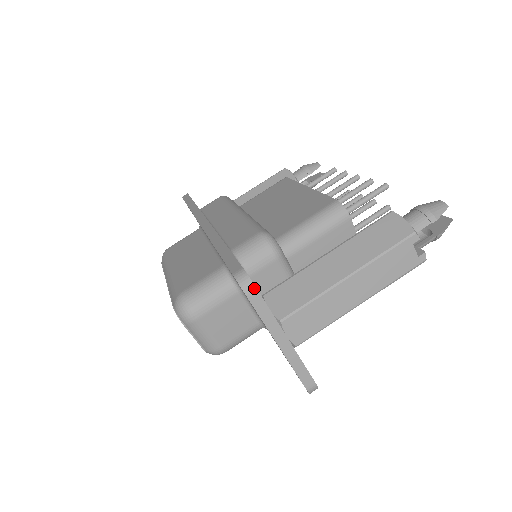
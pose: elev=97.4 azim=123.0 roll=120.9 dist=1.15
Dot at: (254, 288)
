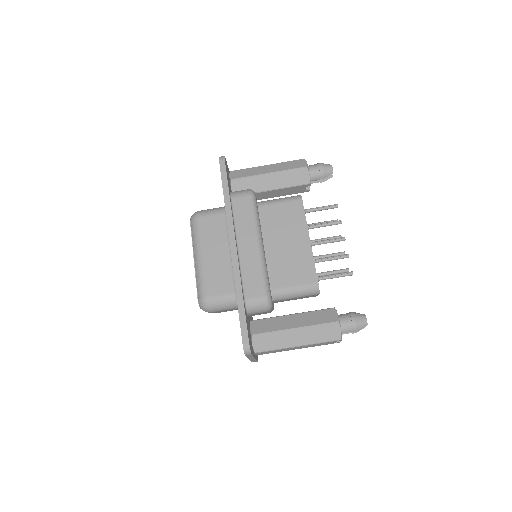
Dot at: (250, 354)
